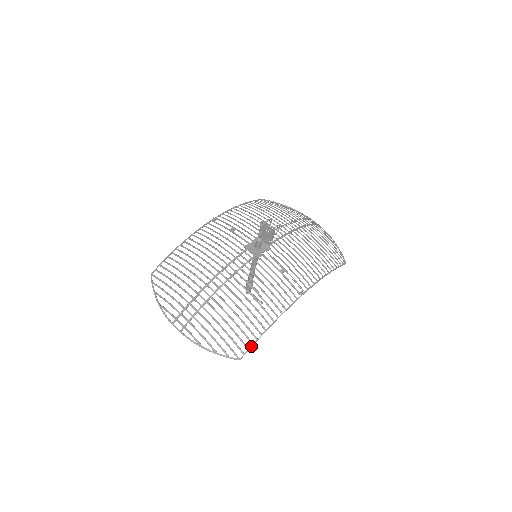
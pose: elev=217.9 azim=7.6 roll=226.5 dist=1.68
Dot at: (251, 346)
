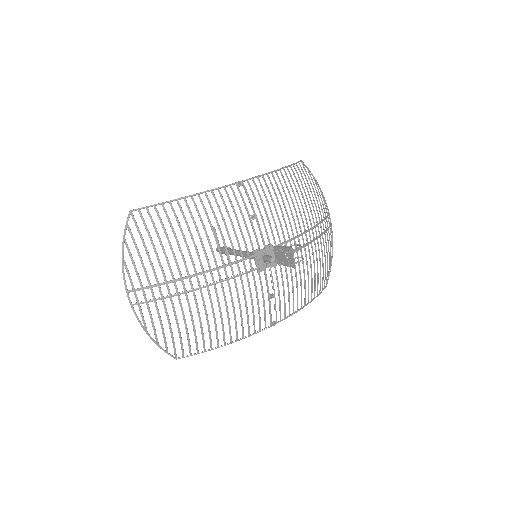
Dot at: (195, 354)
